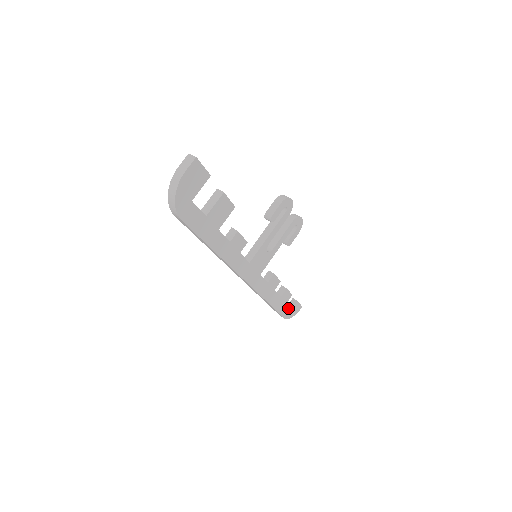
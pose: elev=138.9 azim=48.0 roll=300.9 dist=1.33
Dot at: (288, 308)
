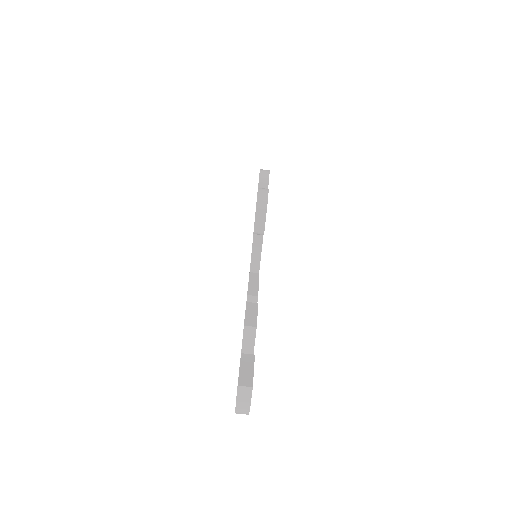
Dot at: occluded
